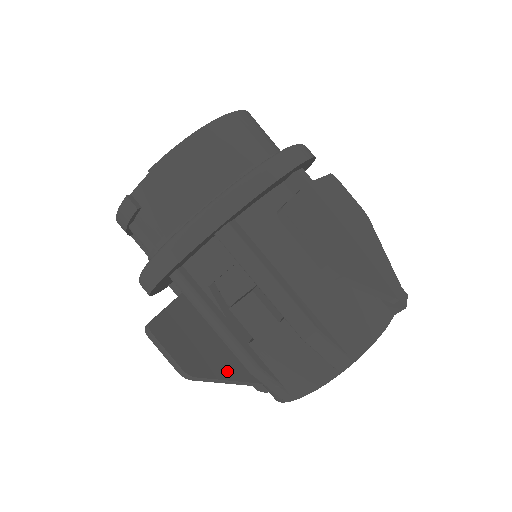
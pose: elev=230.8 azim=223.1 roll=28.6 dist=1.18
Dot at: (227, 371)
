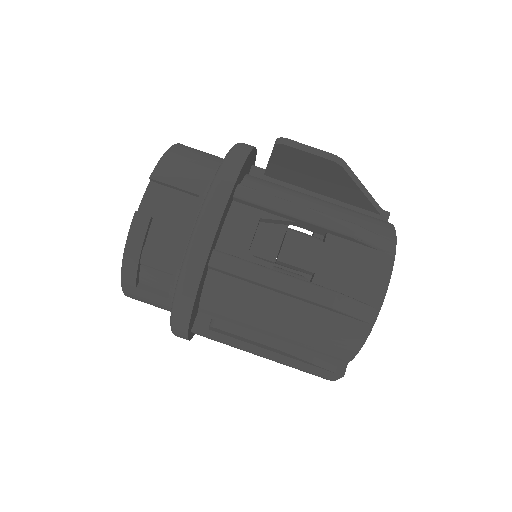
Dot at: occluded
